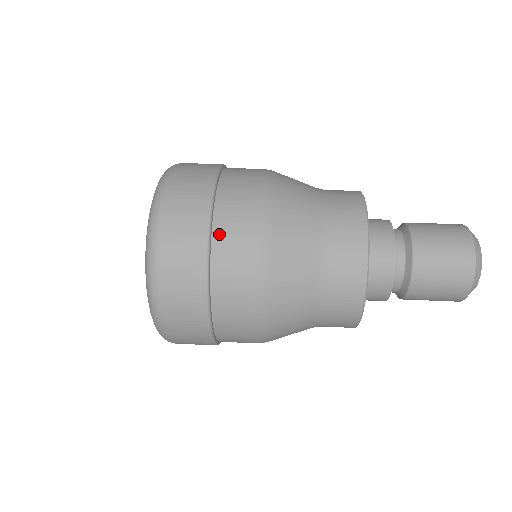
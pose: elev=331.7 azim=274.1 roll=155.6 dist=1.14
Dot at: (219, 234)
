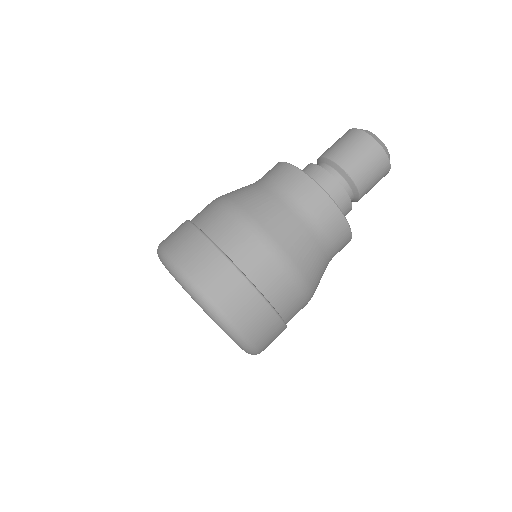
Dot at: (229, 250)
